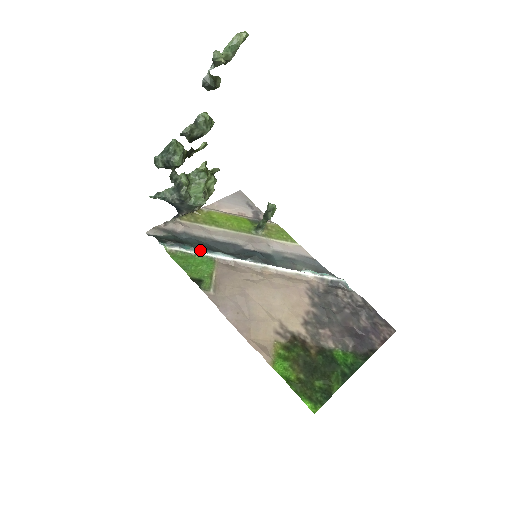
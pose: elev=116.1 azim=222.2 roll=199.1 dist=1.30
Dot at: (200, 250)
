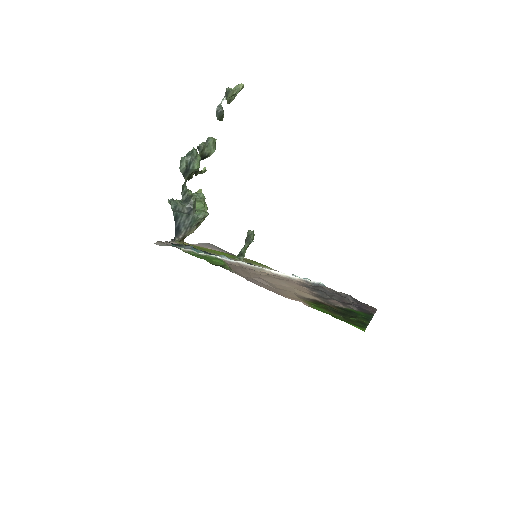
Dot at: (207, 254)
